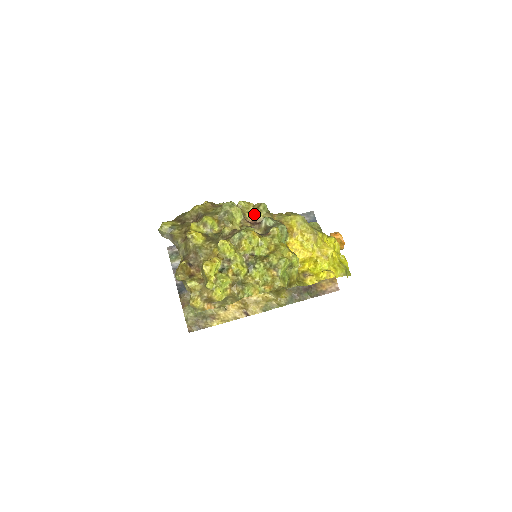
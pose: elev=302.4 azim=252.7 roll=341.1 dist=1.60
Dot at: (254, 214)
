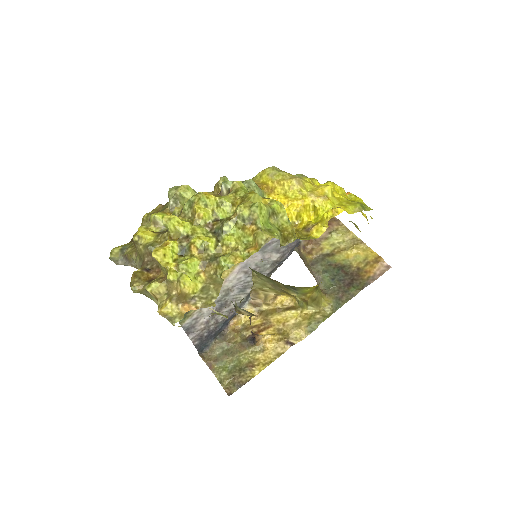
Dot at: (217, 194)
